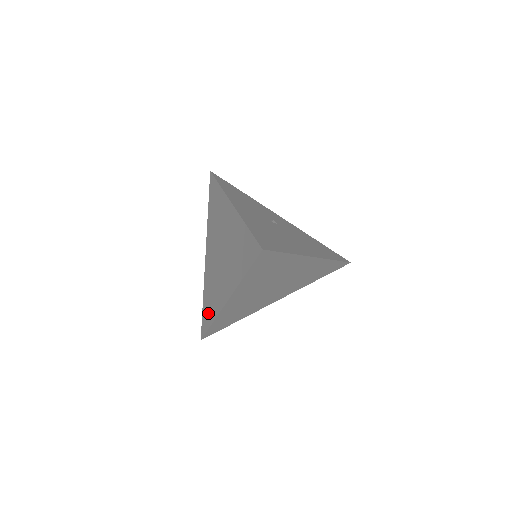
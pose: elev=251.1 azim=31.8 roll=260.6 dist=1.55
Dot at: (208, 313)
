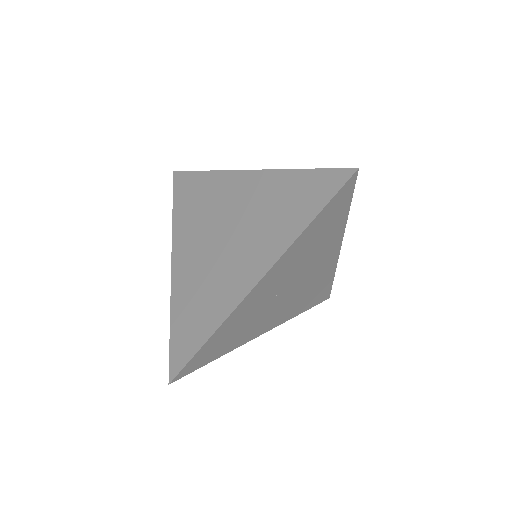
Dot at: (194, 330)
